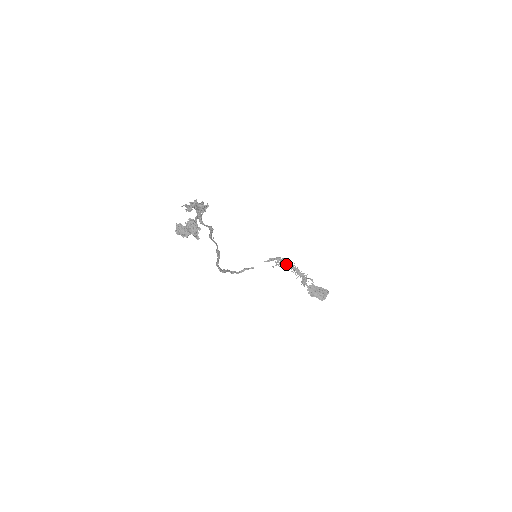
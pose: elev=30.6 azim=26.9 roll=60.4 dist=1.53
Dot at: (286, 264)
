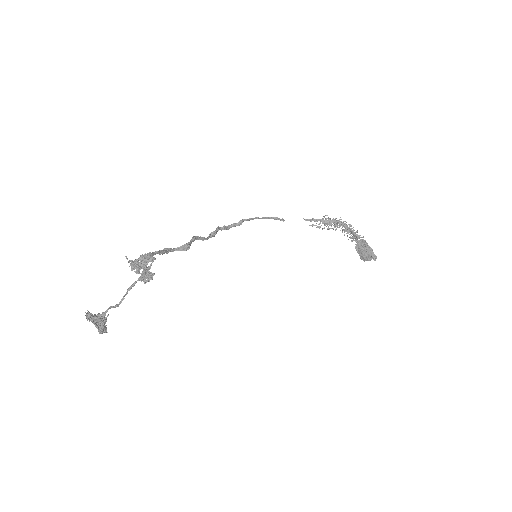
Dot at: occluded
